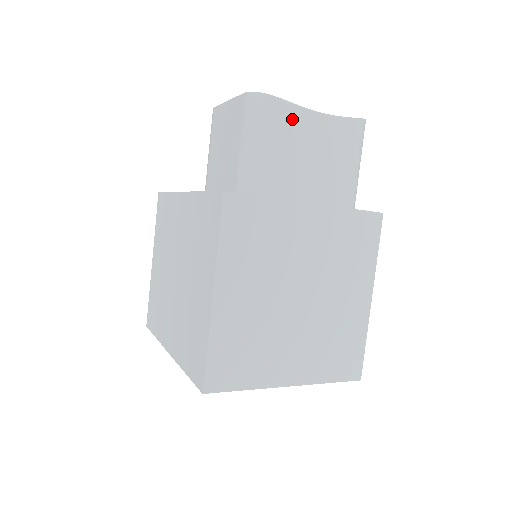
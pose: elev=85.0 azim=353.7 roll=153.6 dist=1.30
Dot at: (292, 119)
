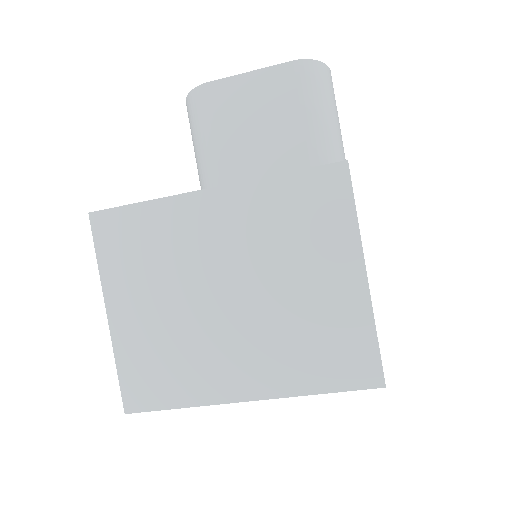
Dot at: occluded
